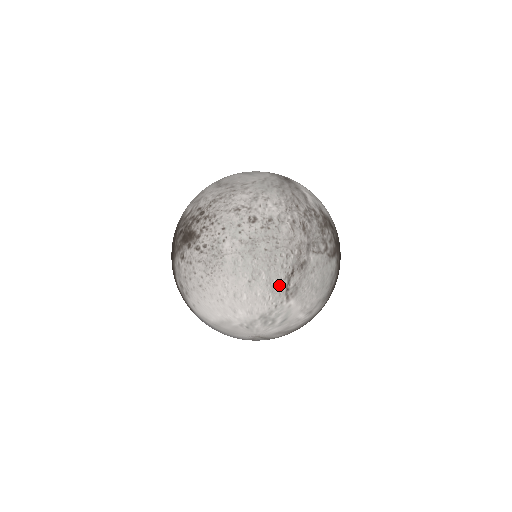
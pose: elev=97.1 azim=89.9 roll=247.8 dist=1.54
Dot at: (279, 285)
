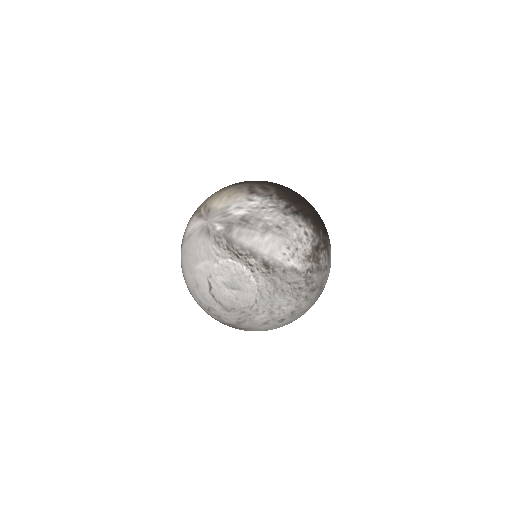
Dot at: occluded
